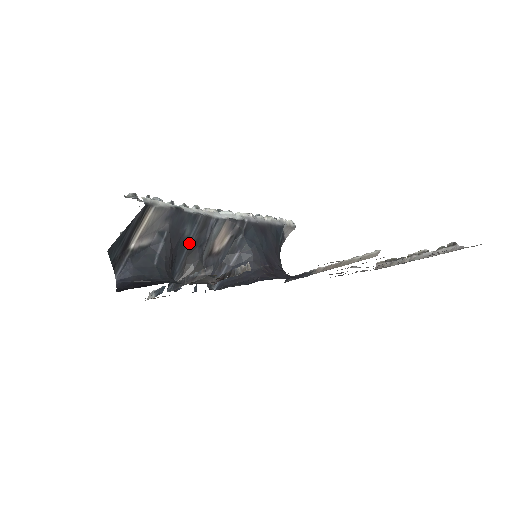
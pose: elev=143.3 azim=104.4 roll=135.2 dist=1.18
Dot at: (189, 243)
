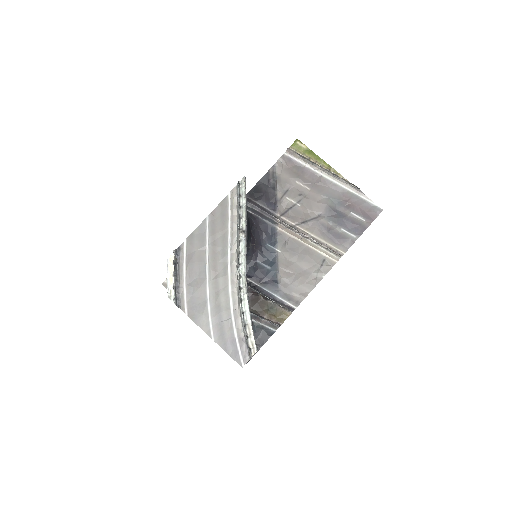
Dot at: occluded
